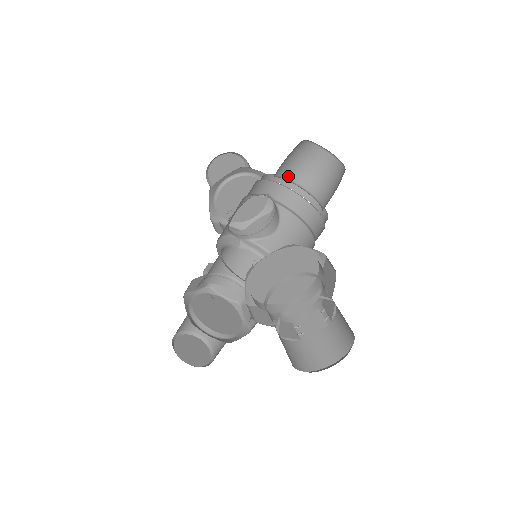
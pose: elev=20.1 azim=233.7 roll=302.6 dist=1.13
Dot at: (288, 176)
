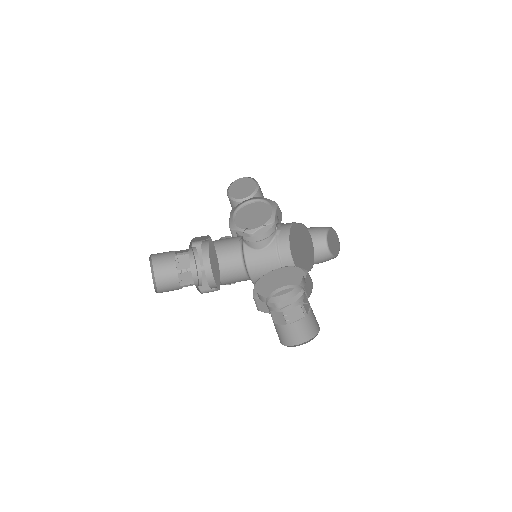
Dot at: occluded
